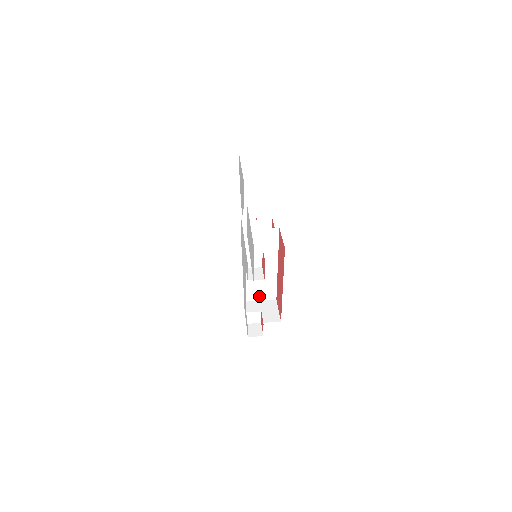
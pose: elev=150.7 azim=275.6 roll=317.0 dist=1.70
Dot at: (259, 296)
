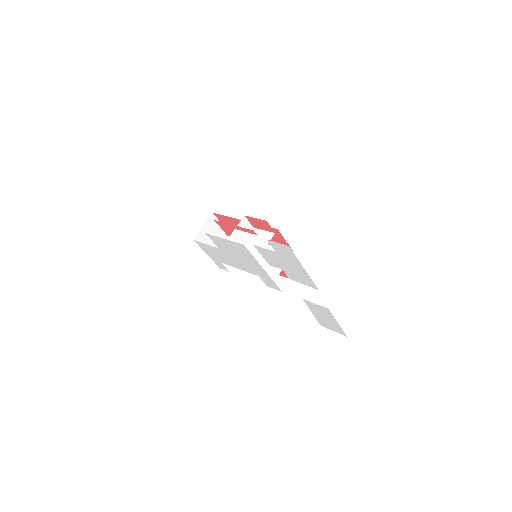
Dot at: occluded
